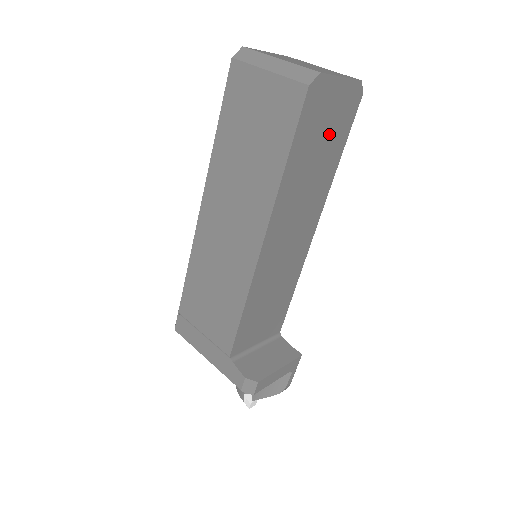
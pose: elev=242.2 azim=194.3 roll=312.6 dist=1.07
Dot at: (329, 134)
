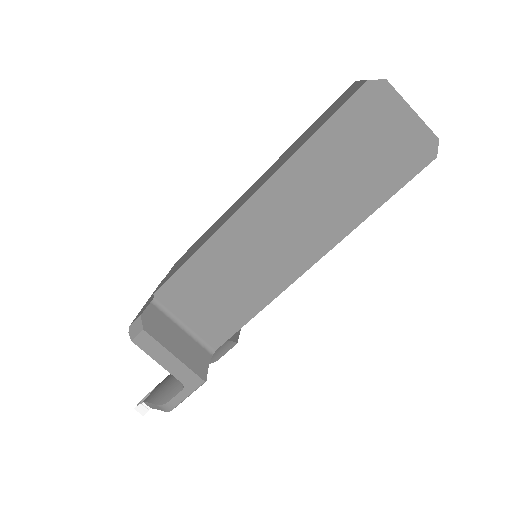
Dot at: (374, 160)
